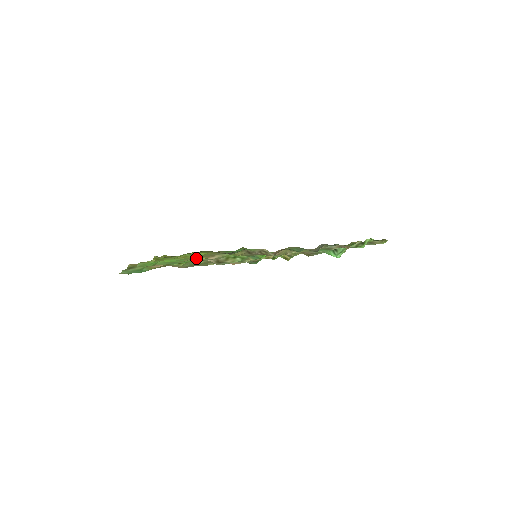
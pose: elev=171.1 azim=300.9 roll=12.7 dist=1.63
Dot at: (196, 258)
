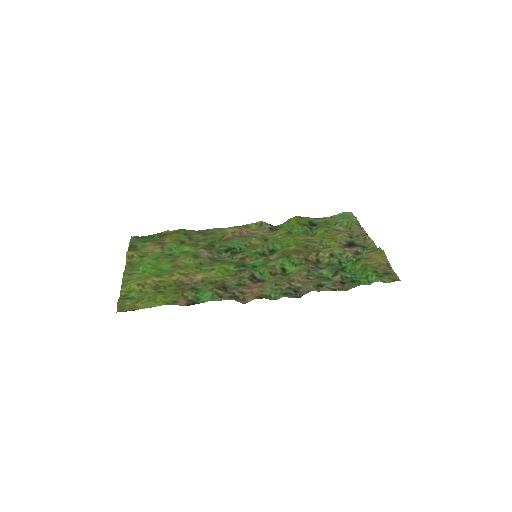
Dot at: (182, 267)
